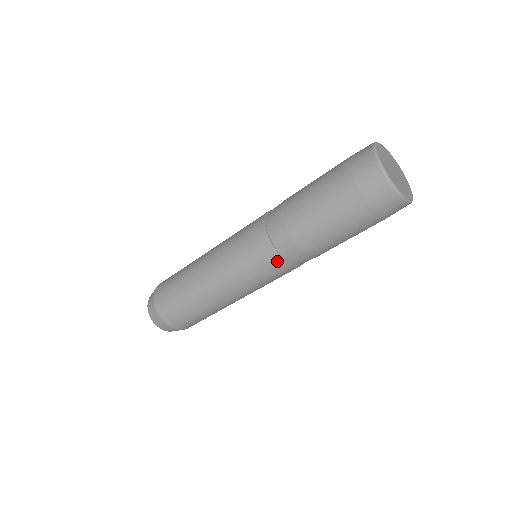
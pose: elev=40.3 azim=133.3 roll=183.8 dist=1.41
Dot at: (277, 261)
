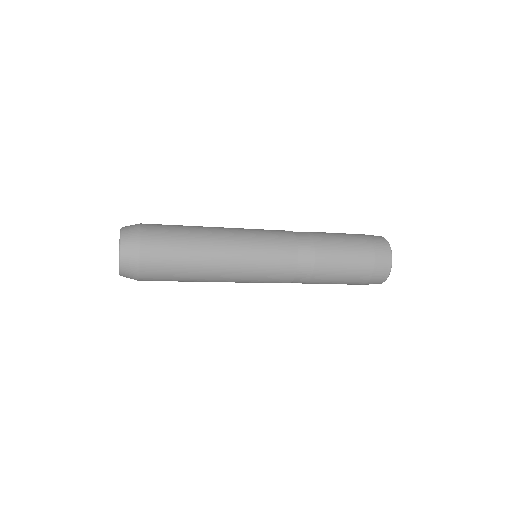
Dot at: (291, 267)
